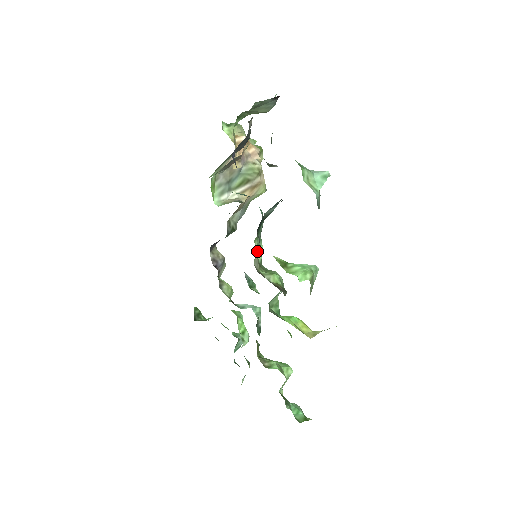
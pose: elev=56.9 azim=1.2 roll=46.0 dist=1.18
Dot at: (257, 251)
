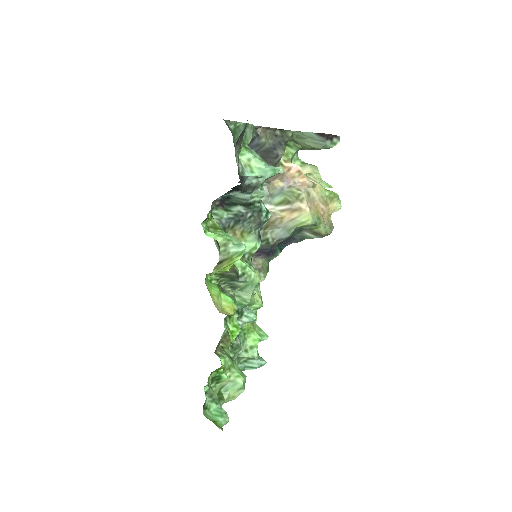
Dot at: (247, 243)
